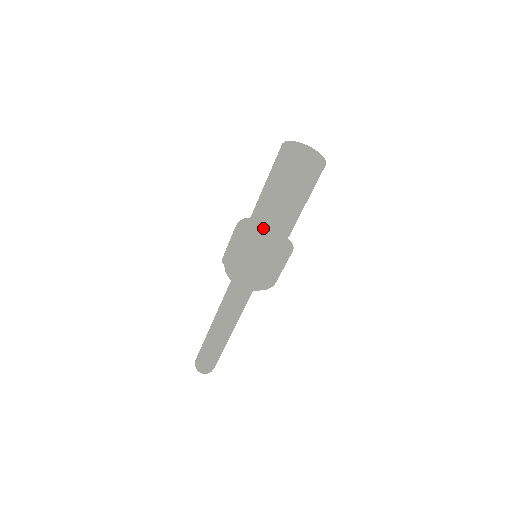
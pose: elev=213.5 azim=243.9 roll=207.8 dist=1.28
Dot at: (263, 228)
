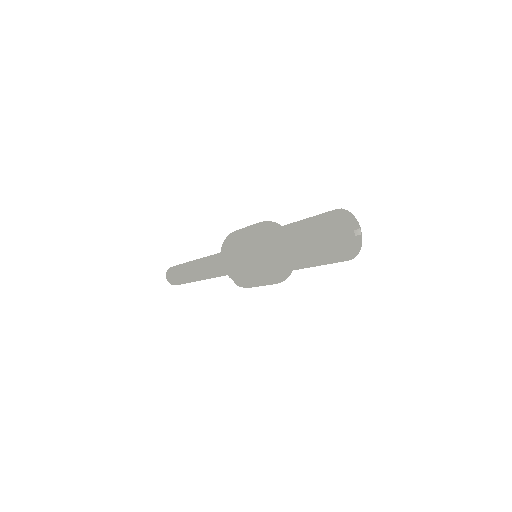
Dot at: (278, 268)
